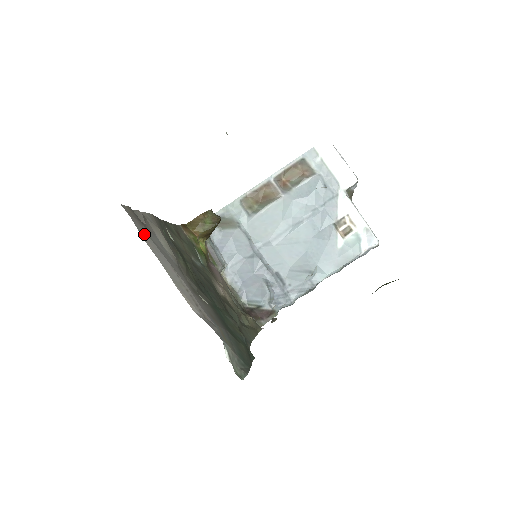
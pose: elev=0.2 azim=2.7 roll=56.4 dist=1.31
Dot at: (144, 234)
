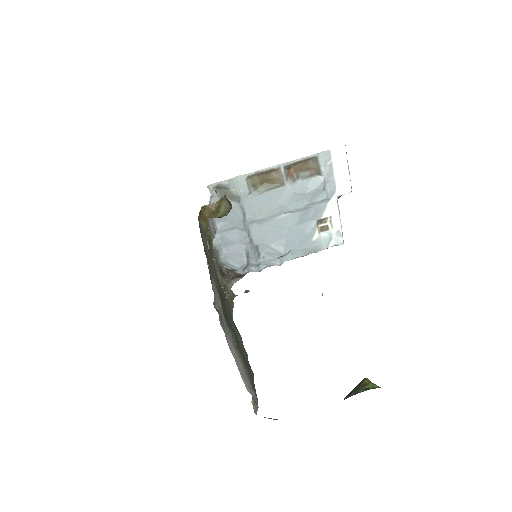
Dot at: (226, 336)
